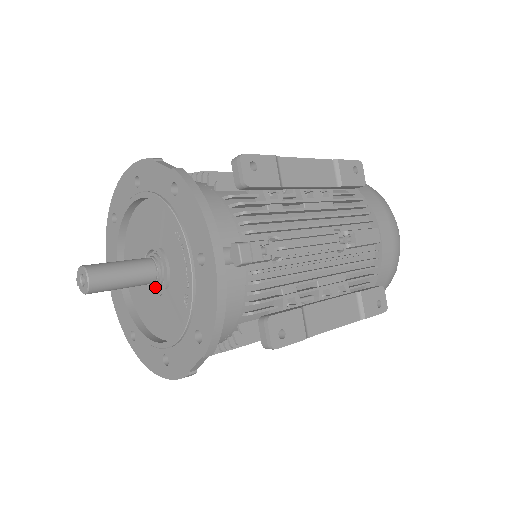
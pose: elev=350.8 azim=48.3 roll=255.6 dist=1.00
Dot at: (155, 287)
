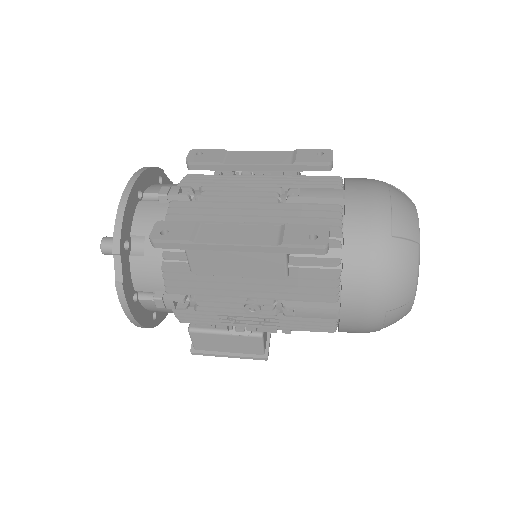
Dot at: occluded
